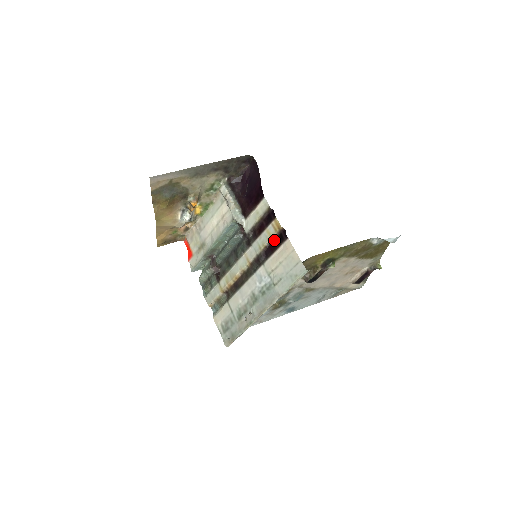
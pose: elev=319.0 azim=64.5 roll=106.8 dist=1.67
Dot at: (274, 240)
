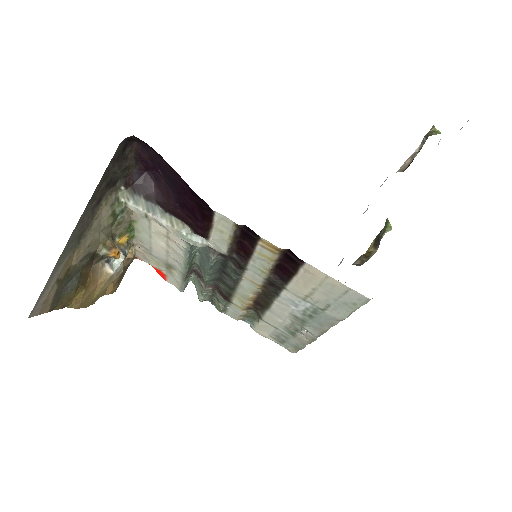
Dot at: (280, 262)
